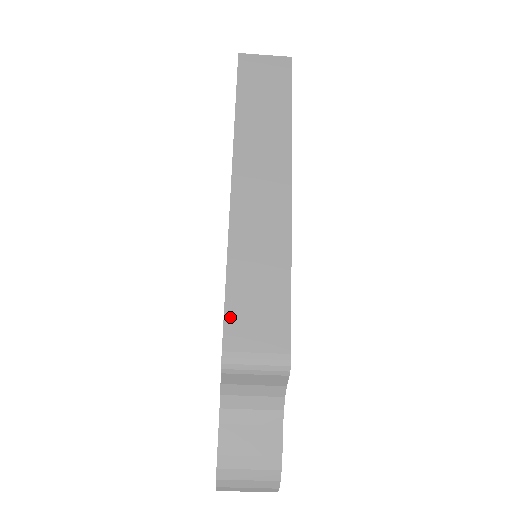
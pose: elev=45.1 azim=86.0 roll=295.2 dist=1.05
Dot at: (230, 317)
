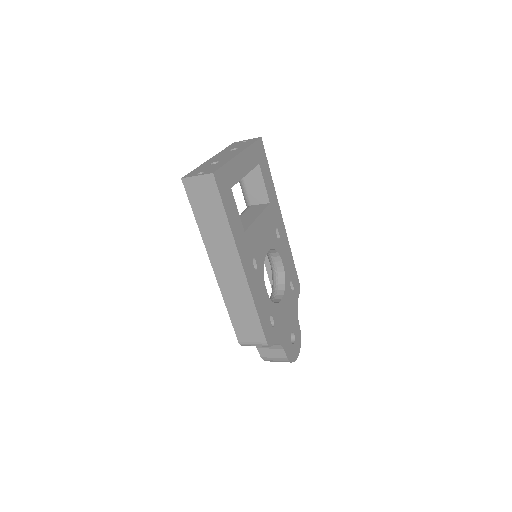
Dot at: (236, 329)
